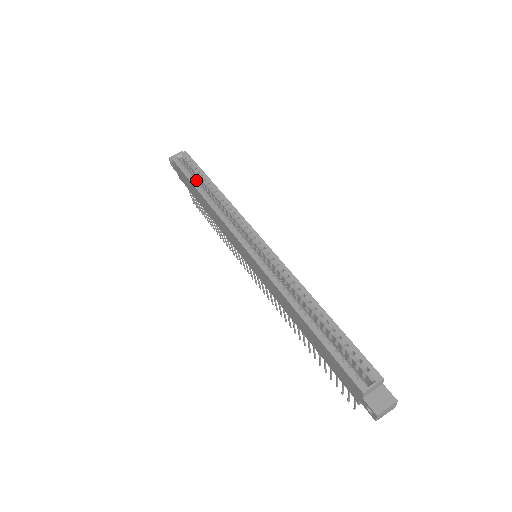
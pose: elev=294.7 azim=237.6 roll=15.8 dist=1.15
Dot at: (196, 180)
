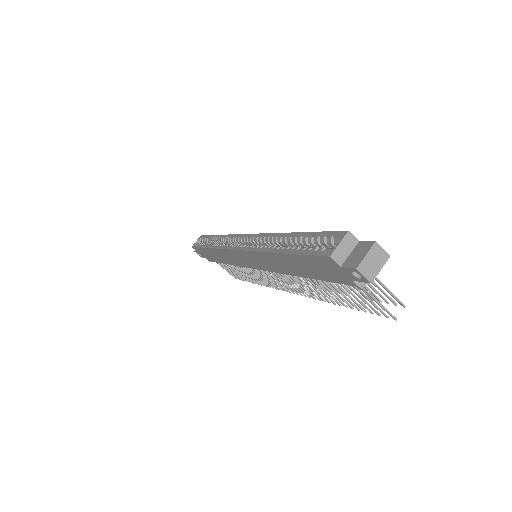
Dot at: occluded
